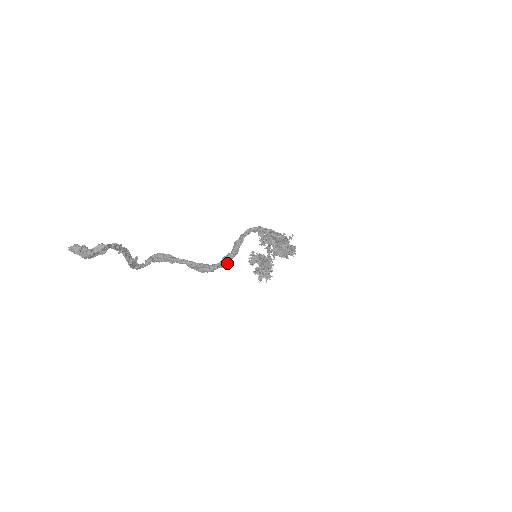
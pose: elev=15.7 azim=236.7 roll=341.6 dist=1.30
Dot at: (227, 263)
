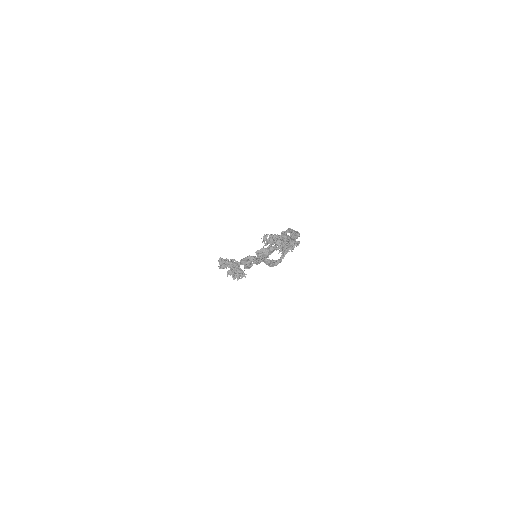
Dot at: (283, 257)
